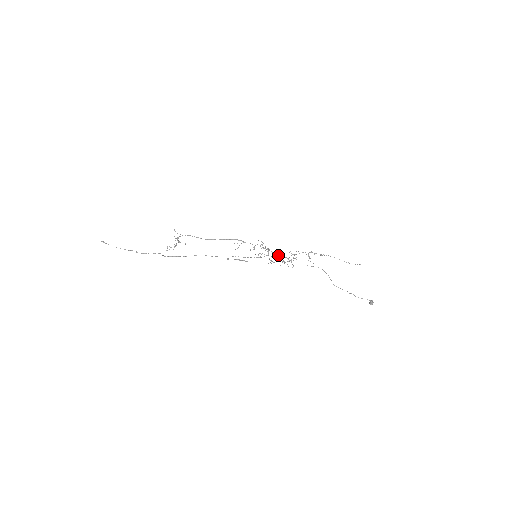
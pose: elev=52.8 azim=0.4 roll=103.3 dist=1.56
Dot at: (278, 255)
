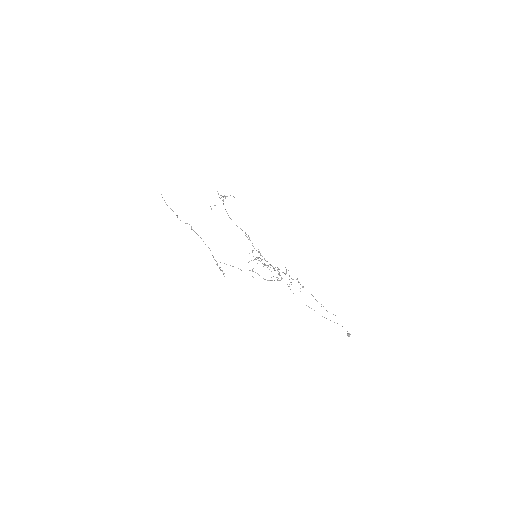
Dot at: (271, 265)
